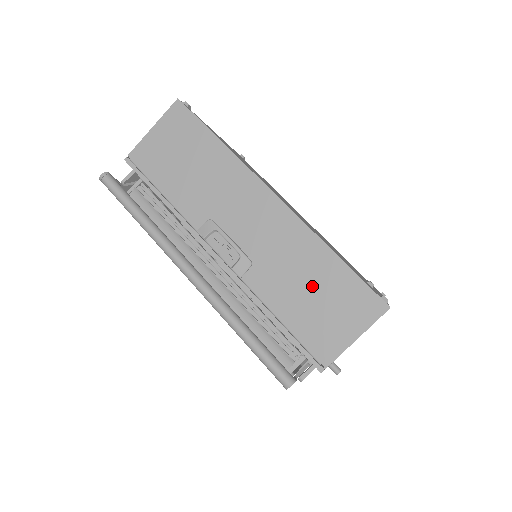
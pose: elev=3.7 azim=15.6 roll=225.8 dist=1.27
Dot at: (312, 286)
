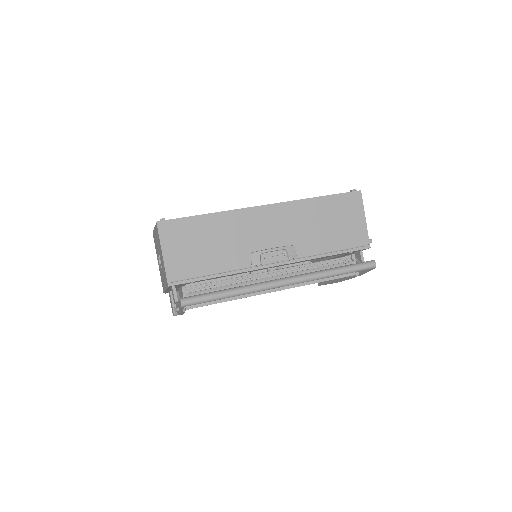
Dot at: (327, 221)
